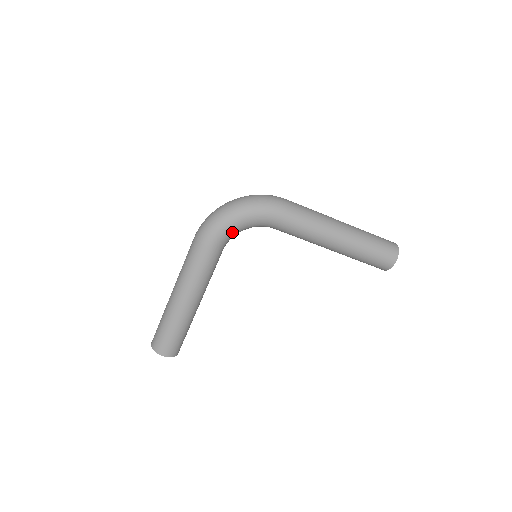
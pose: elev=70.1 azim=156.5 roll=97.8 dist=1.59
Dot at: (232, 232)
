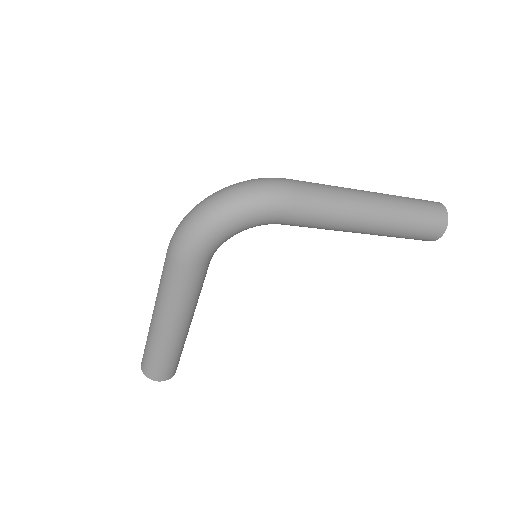
Dot at: (219, 243)
